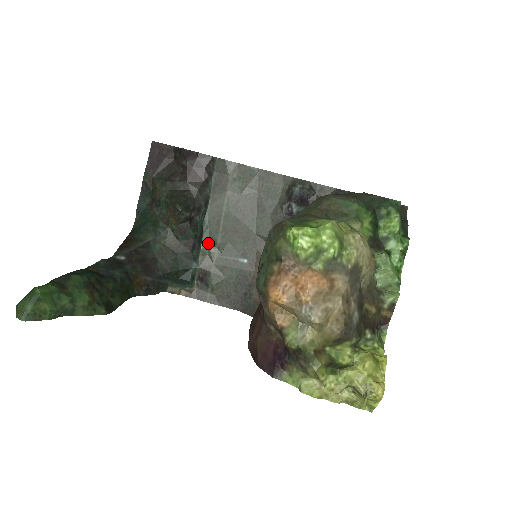
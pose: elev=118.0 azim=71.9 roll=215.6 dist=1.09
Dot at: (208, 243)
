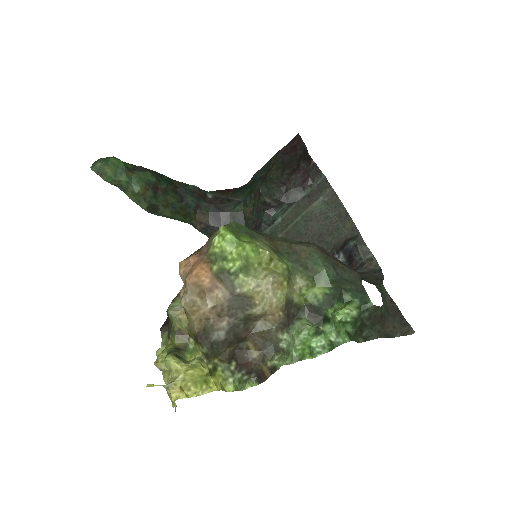
Dot at: (270, 234)
